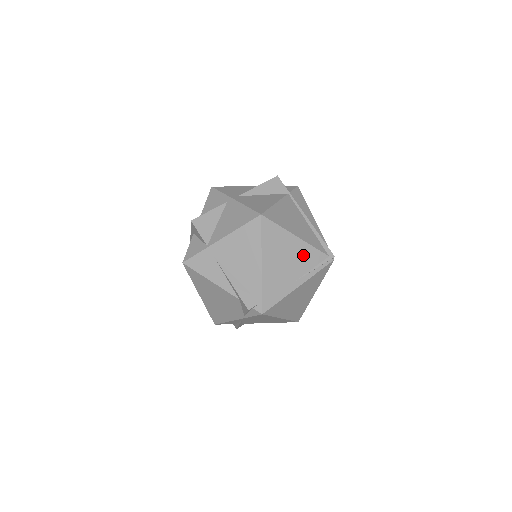
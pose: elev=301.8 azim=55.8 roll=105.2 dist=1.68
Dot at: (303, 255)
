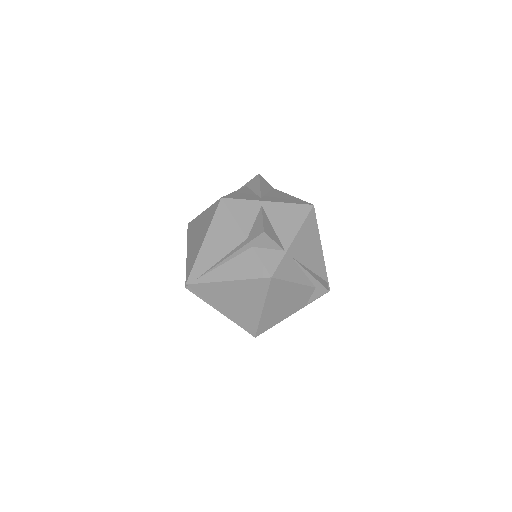
Dot at: occluded
